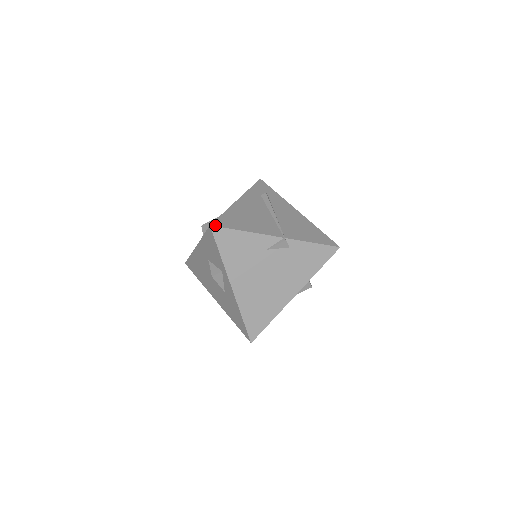
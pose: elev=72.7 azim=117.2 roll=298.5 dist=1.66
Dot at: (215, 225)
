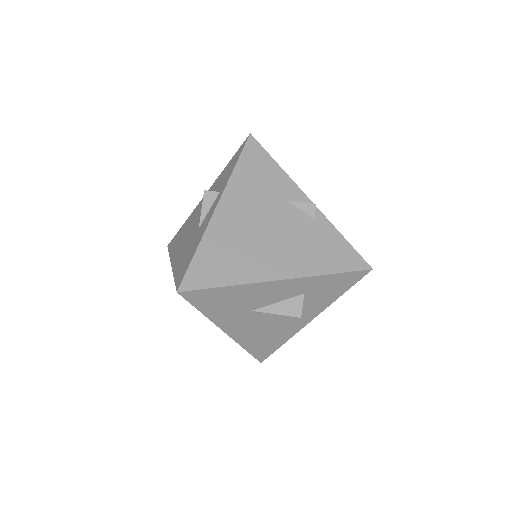
Dot at: occluded
